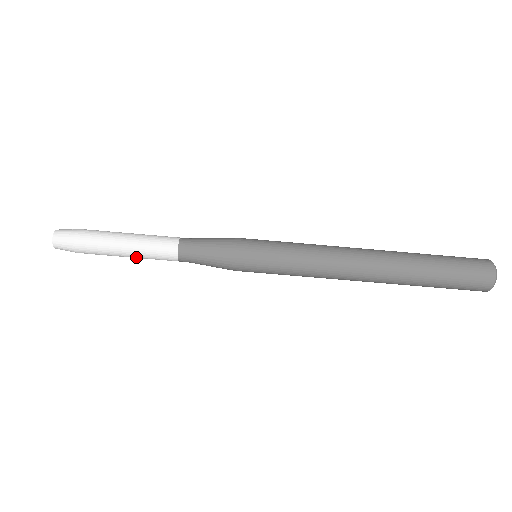
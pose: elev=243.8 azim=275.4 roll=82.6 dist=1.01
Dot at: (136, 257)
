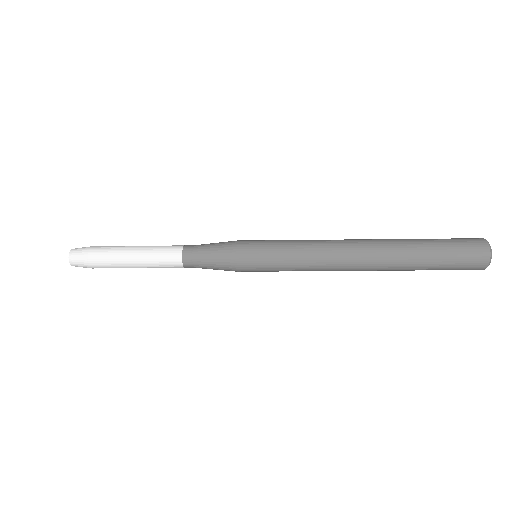
Dot at: occluded
